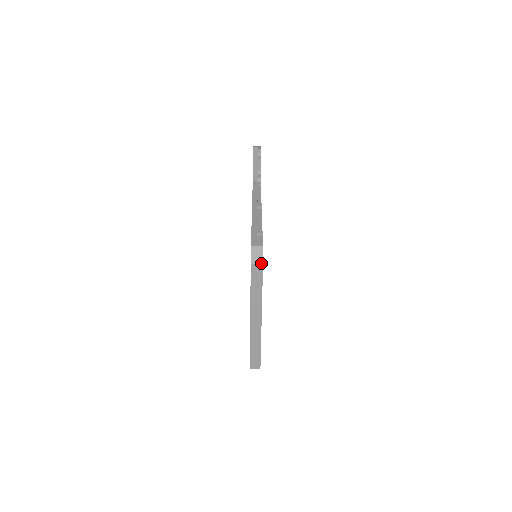
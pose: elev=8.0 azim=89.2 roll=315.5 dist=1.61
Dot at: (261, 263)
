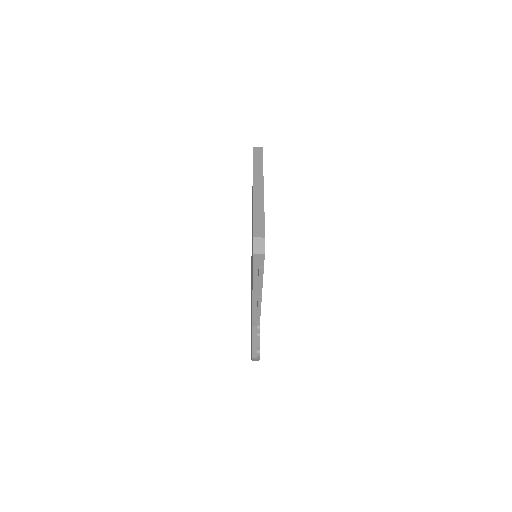
Dot at: (261, 147)
